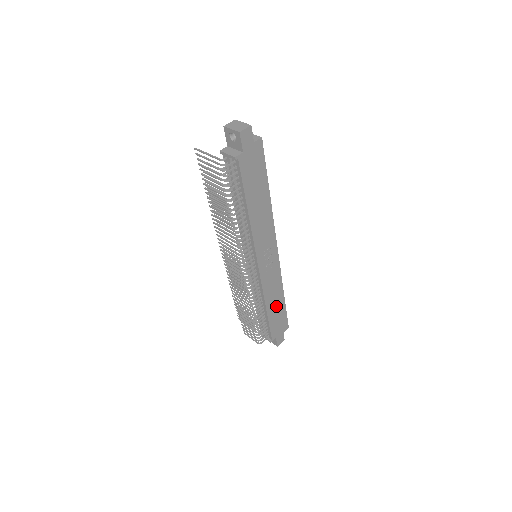
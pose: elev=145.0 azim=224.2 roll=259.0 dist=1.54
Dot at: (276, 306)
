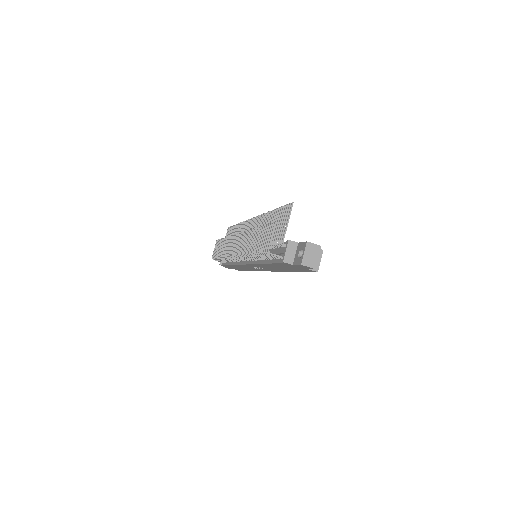
Dot at: (241, 268)
